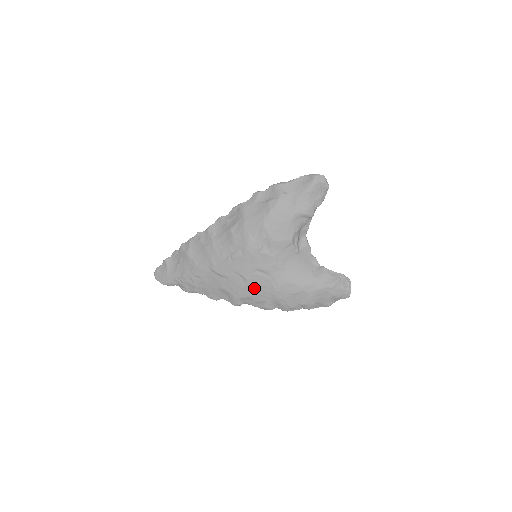
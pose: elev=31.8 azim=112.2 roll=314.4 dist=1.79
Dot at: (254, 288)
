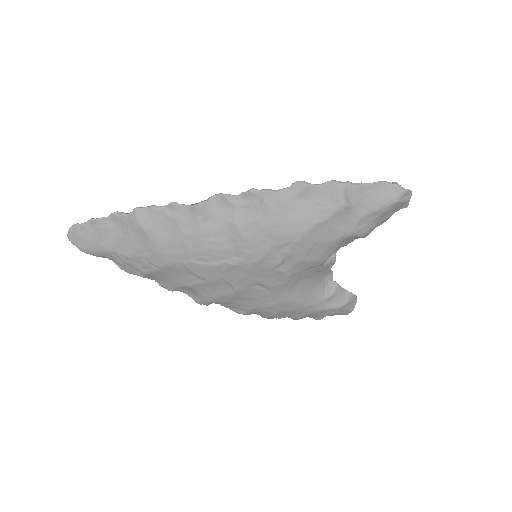
Dot at: (240, 298)
